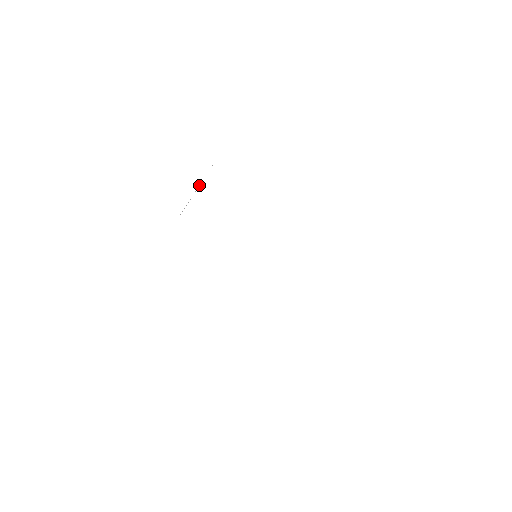
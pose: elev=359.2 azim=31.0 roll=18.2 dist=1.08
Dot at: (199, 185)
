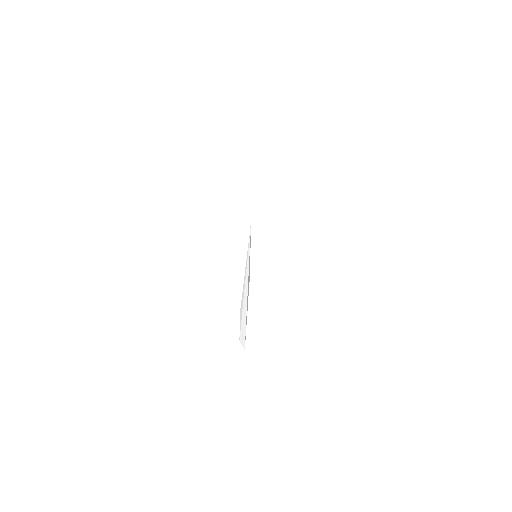
Dot at: (251, 204)
